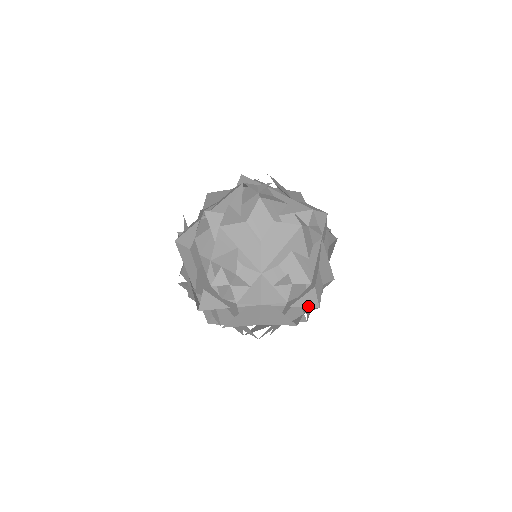
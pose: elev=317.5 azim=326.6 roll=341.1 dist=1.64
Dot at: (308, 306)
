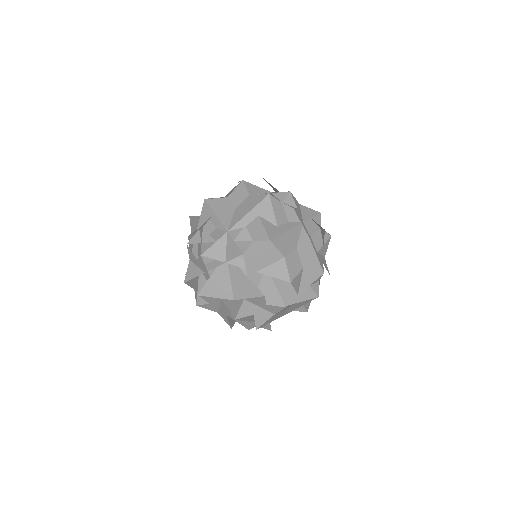
Dot at: (277, 277)
